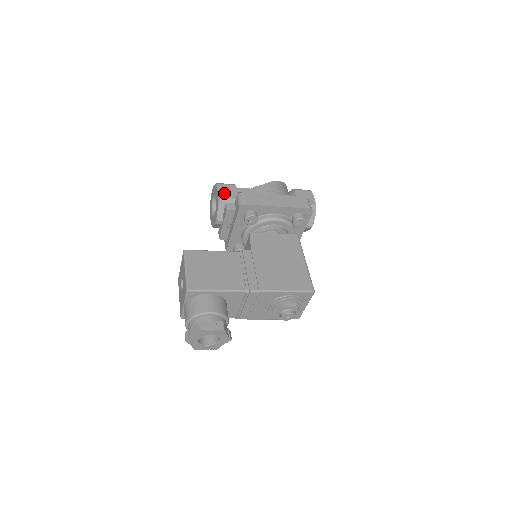
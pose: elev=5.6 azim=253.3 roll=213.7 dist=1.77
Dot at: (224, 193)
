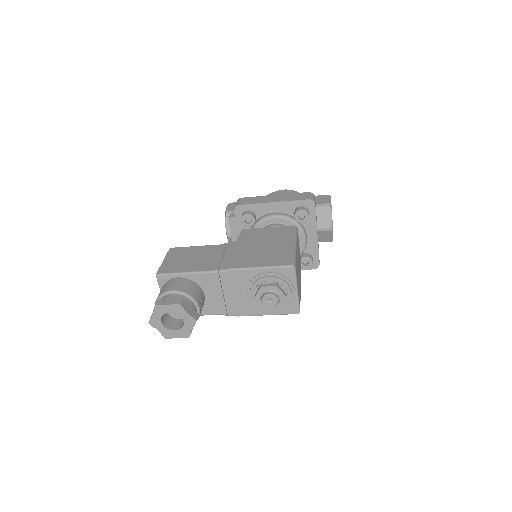
Dot at: (232, 208)
